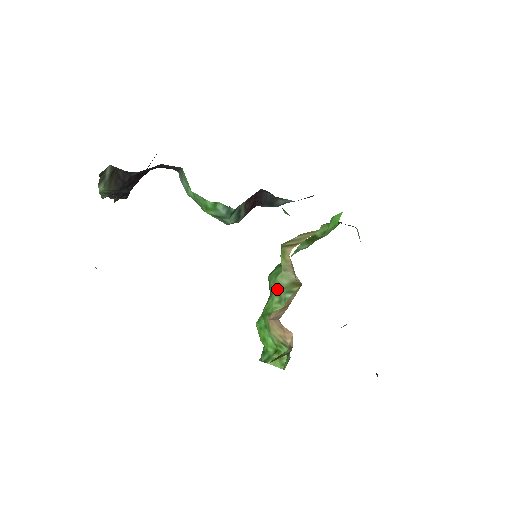
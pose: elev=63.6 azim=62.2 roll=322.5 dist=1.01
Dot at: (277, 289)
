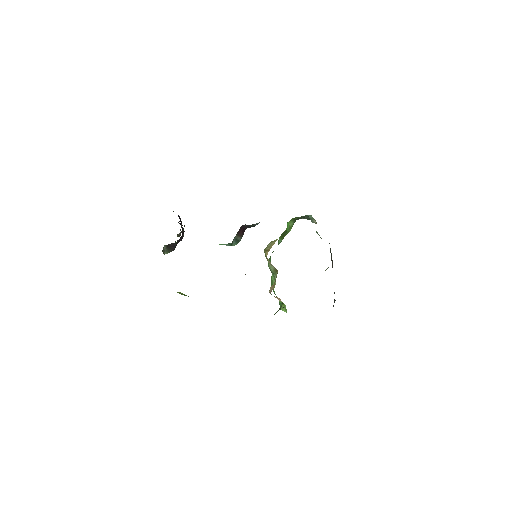
Dot at: (271, 272)
